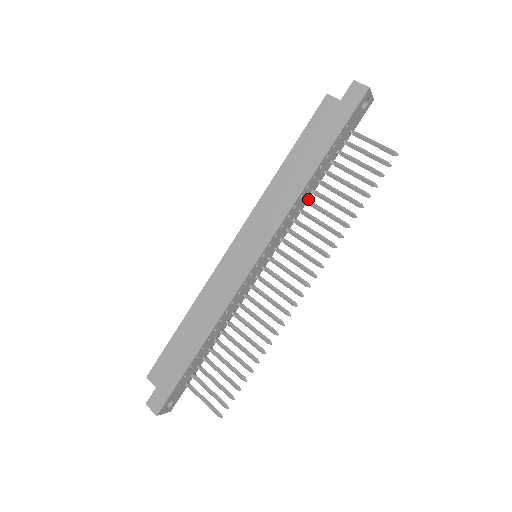
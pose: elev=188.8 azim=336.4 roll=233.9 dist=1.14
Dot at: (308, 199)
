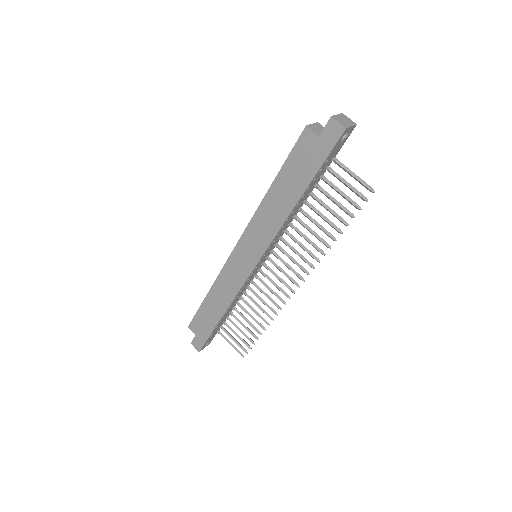
Dot at: occluded
